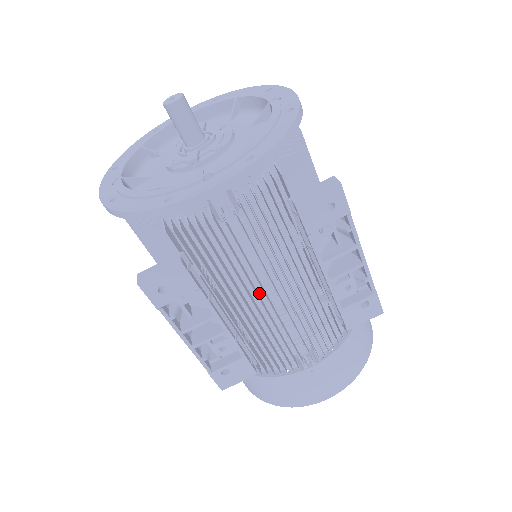
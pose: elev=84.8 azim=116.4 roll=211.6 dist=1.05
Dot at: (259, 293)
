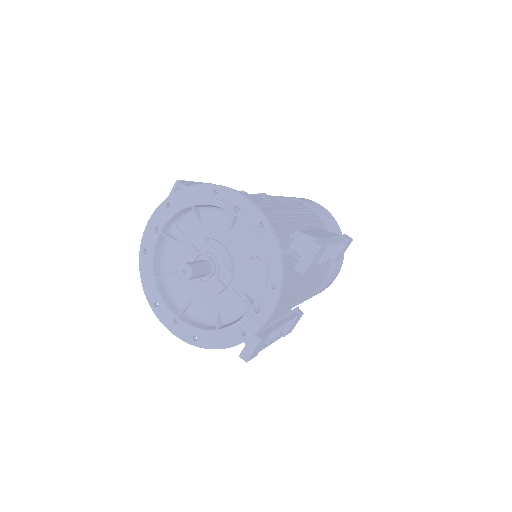
Dot at: occluded
